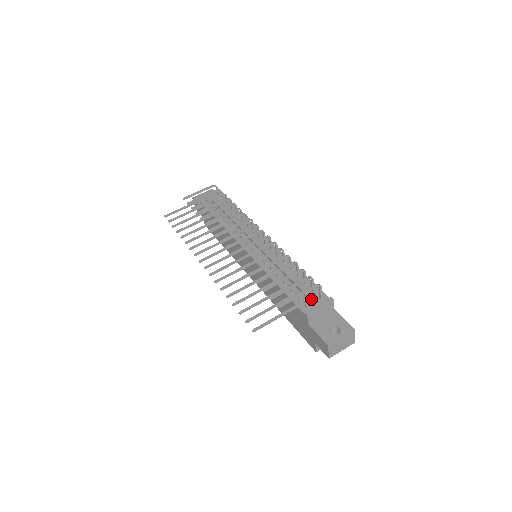
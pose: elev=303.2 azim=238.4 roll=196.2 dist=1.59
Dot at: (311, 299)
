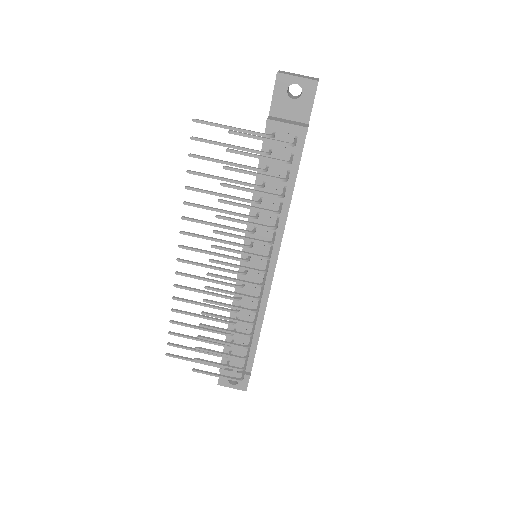
Dot at: (235, 364)
